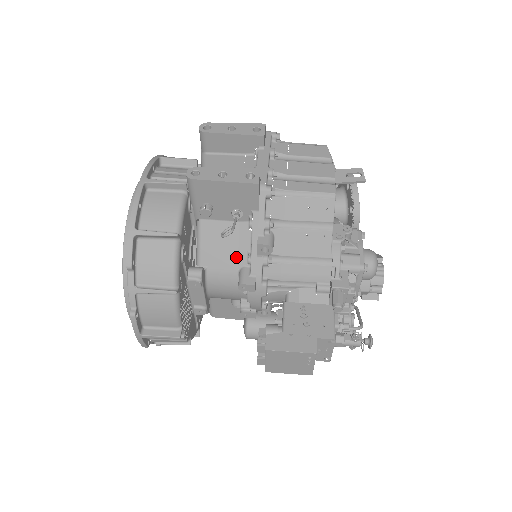
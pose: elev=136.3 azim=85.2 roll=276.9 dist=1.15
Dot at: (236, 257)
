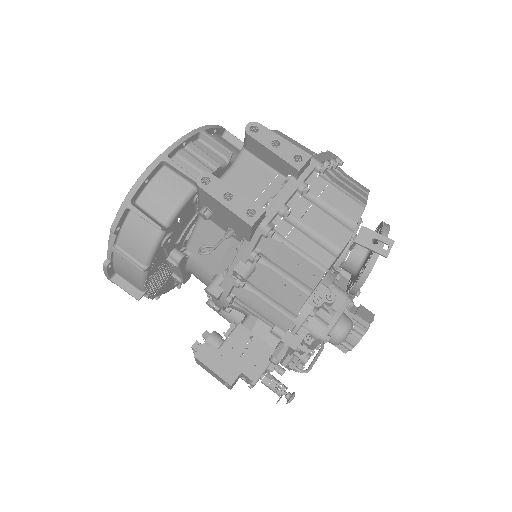
Dot at: (218, 263)
